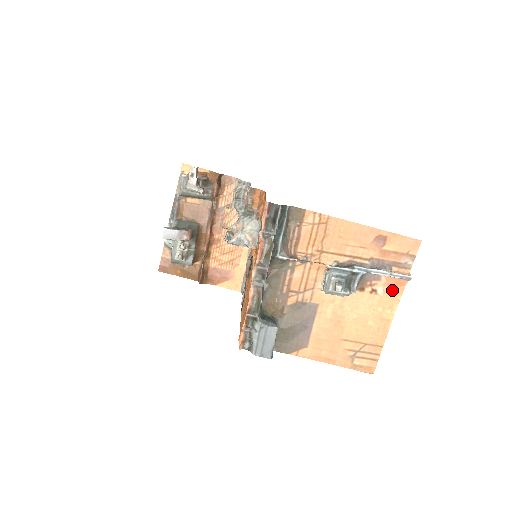
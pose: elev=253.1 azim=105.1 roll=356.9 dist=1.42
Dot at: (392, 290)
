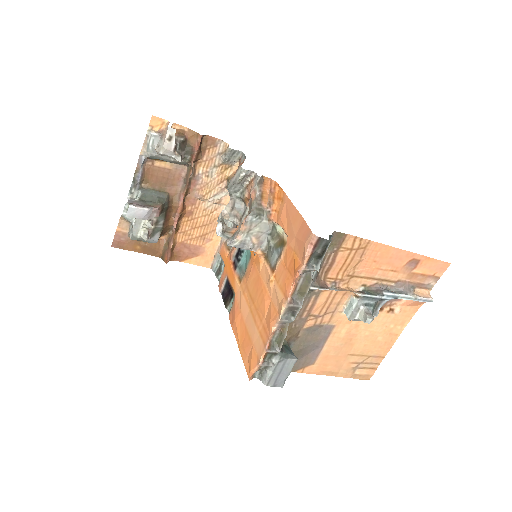
Dot at: (408, 309)
